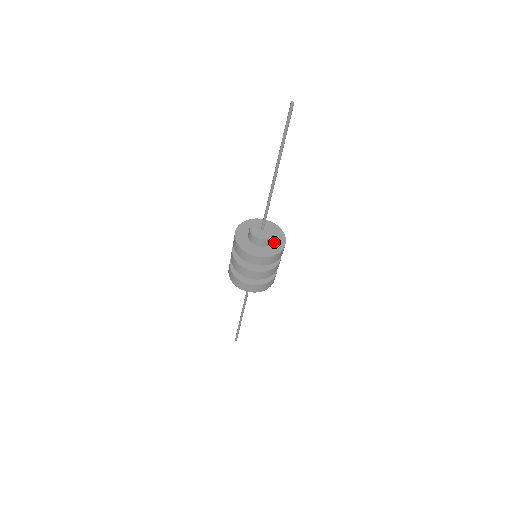
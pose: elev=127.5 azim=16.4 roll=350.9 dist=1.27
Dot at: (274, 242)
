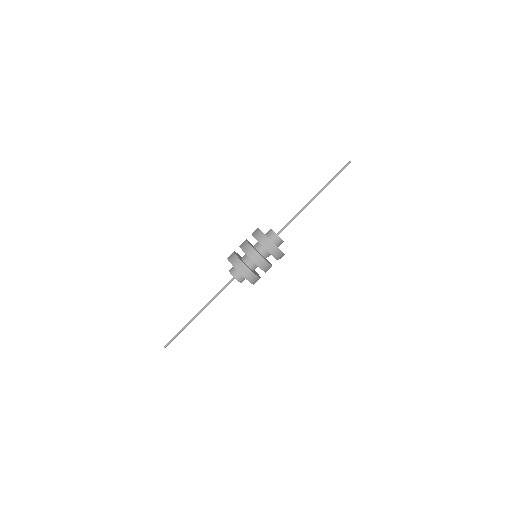
Dot at: occluded
